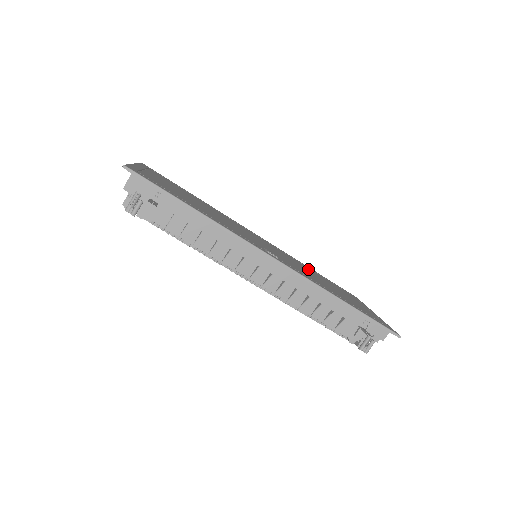
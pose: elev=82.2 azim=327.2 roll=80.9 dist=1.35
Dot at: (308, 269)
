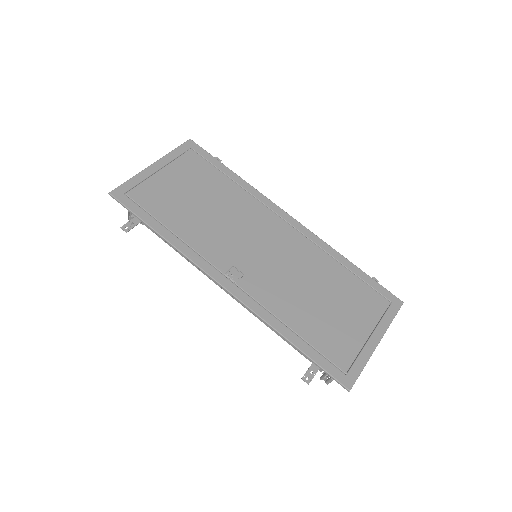
Dot at: (326, 270)
